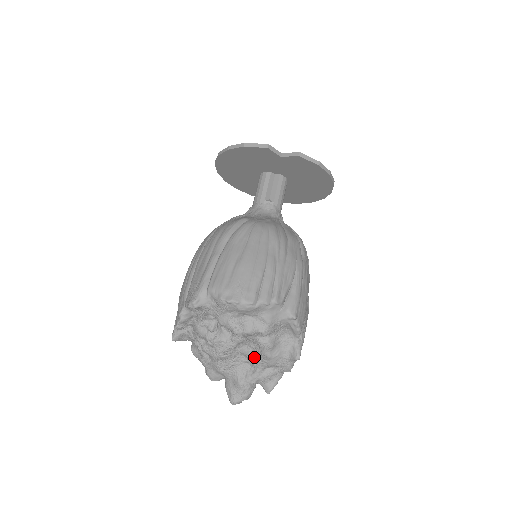
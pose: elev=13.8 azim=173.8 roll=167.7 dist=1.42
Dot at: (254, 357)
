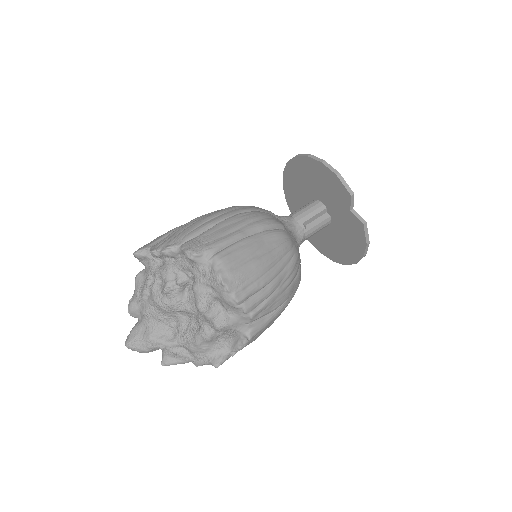
Dot at: (184, 331)
